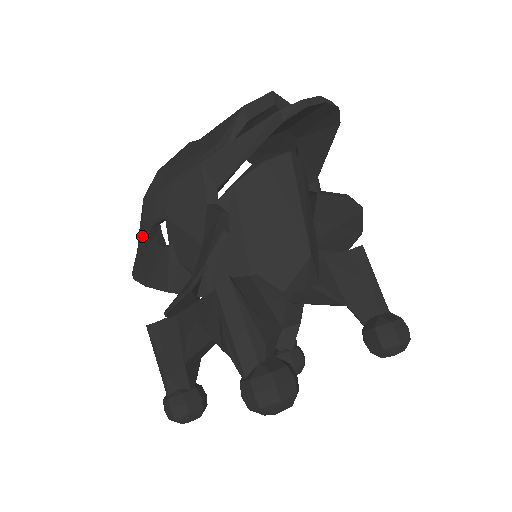
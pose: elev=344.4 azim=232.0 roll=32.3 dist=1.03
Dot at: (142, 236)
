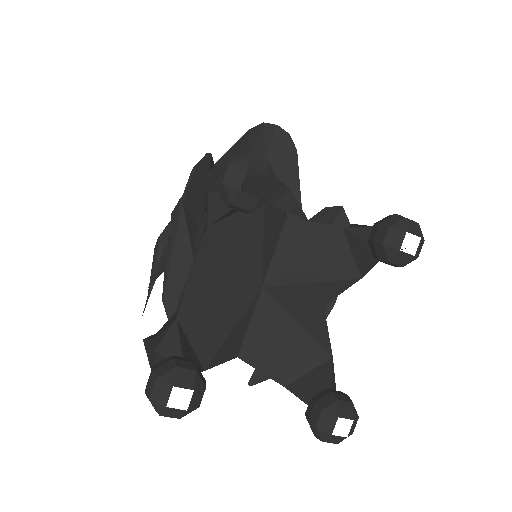
Dot at: (153, 266)
